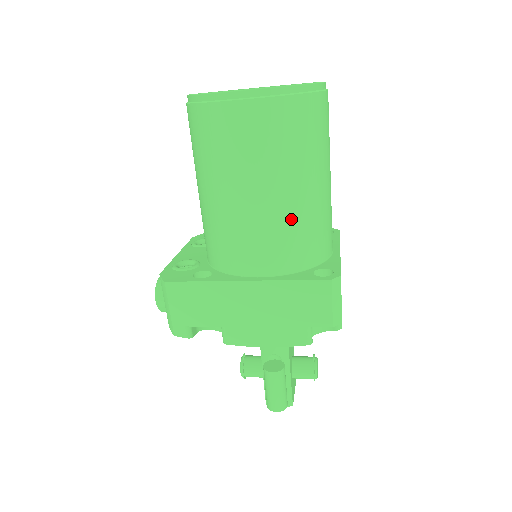
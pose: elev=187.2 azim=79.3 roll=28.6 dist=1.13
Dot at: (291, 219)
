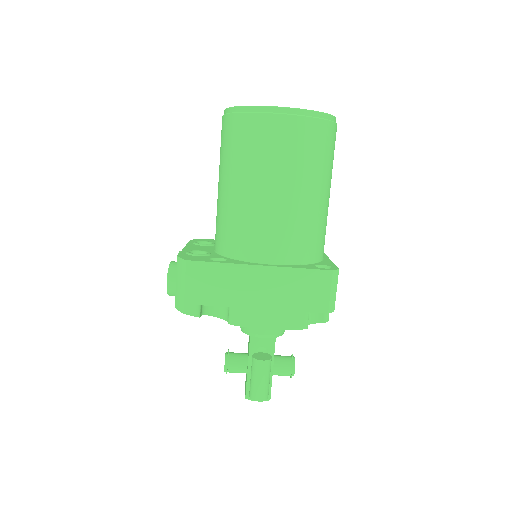
Dot at: (304, 218)
